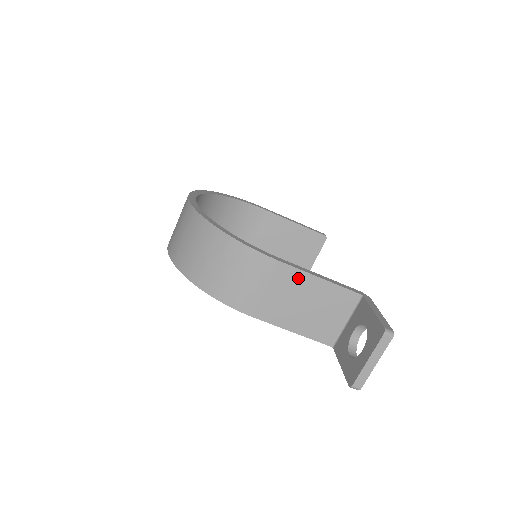
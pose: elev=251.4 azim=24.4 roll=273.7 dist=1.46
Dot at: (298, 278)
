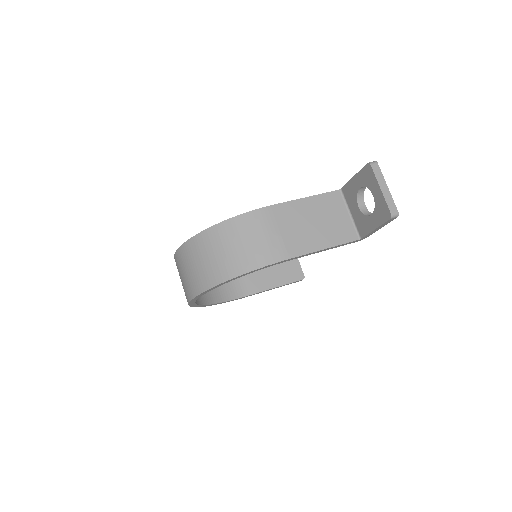
Dot at: (292, 208)
